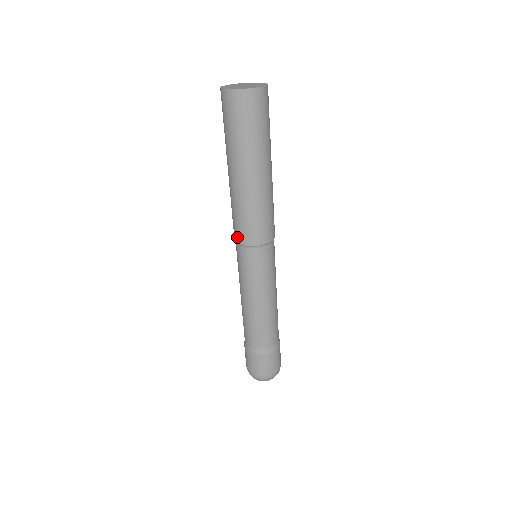
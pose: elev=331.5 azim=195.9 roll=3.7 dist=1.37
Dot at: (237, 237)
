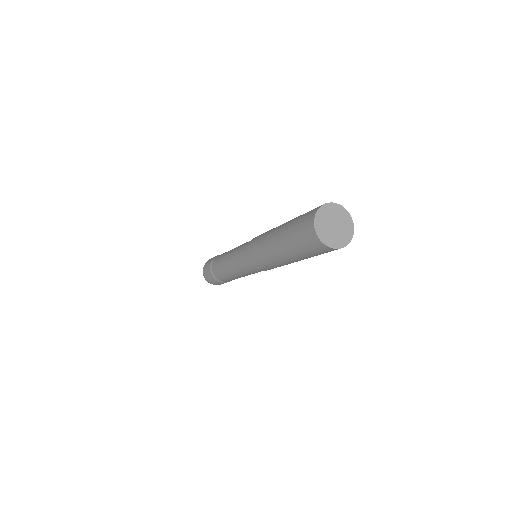
Dot at: (250, 245)
